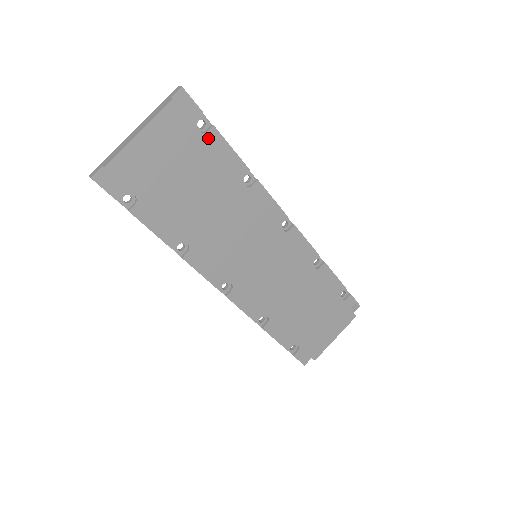
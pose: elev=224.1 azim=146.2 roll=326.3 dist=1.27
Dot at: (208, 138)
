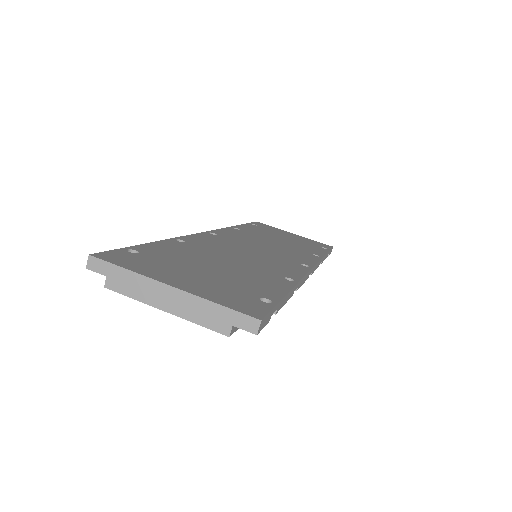
Dot at: occluded
